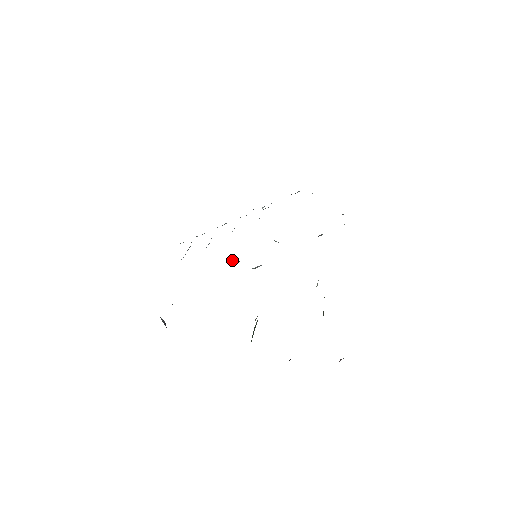
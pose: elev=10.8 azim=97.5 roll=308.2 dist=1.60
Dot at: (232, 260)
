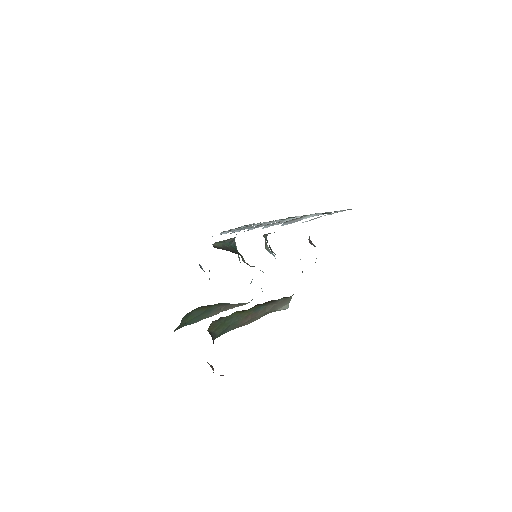
Dot at: (218, 247)
